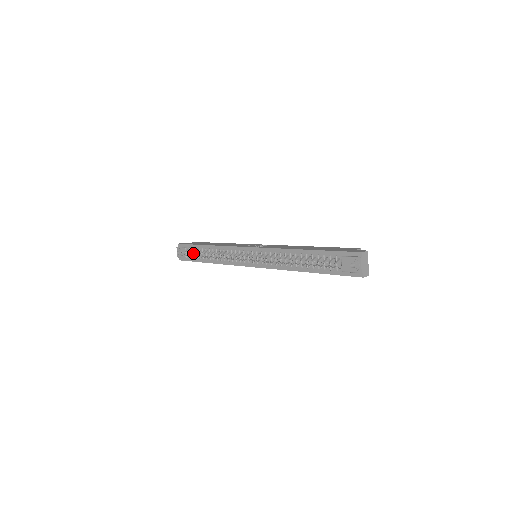
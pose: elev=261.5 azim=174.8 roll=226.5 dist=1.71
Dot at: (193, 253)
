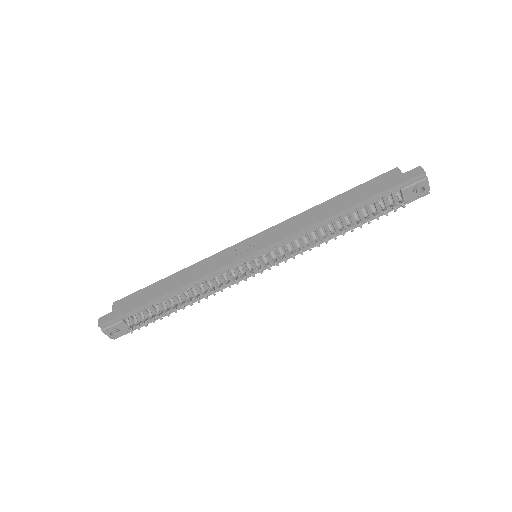
Dot at: (152, 318)
